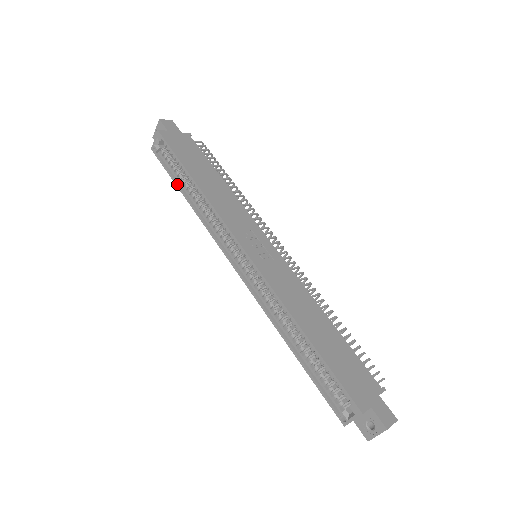
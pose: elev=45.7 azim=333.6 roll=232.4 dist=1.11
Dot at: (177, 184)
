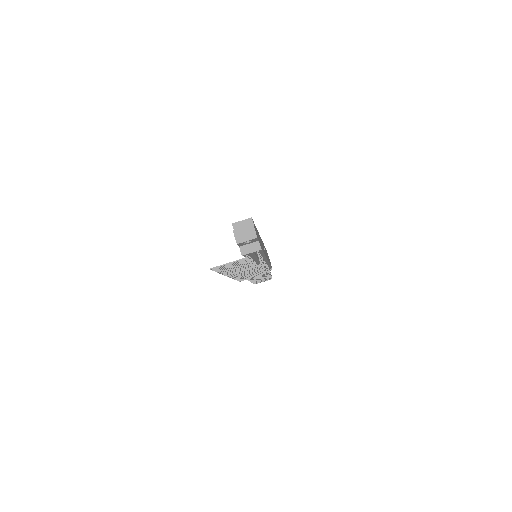
Dot at: occluded
